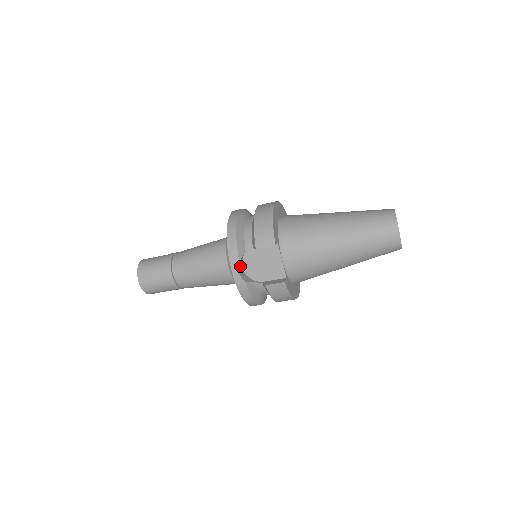
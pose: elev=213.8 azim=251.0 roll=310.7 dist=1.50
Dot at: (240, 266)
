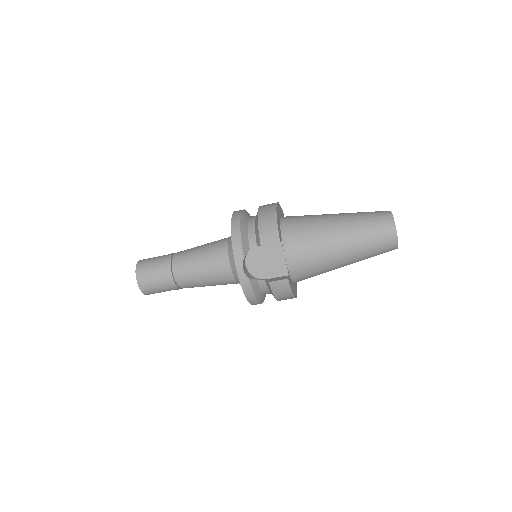
Dot at: (244, 263)
